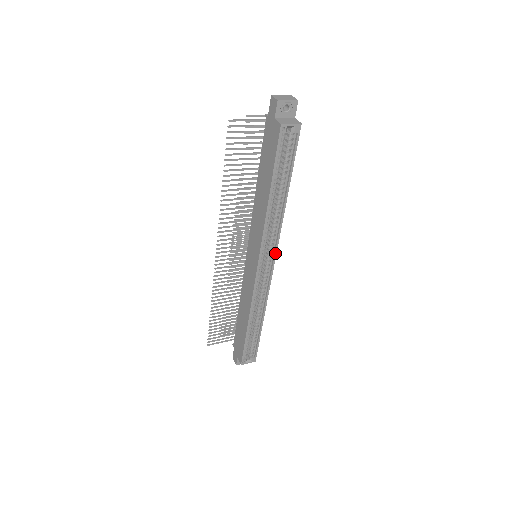
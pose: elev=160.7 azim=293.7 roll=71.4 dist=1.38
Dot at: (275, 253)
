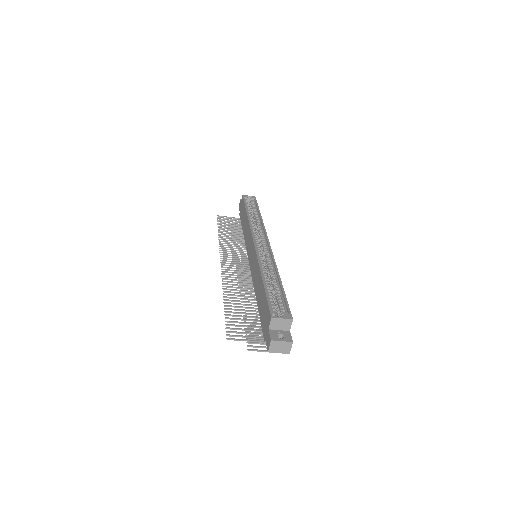
Dot at: (266, 236)
